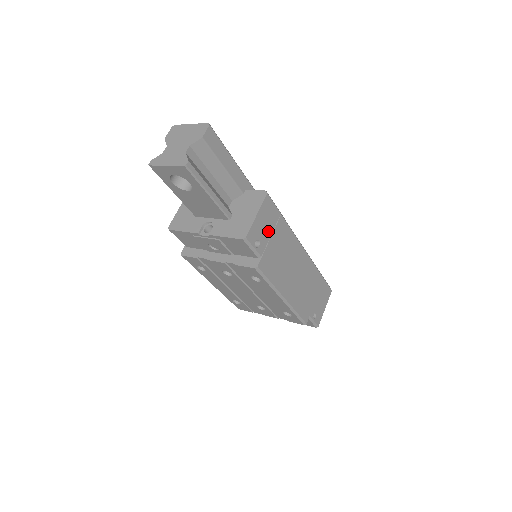
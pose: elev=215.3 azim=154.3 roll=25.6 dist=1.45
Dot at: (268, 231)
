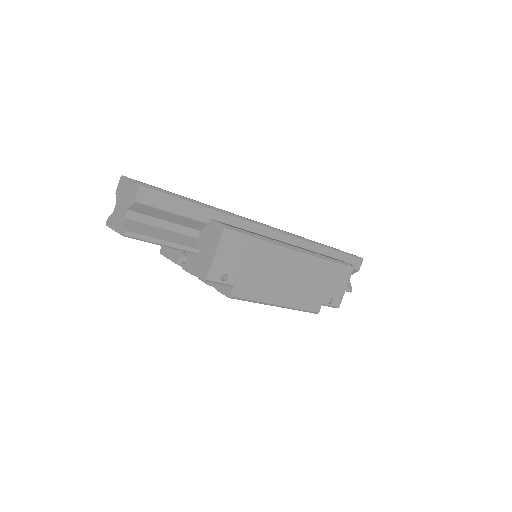
Dot at: (237, 260)
